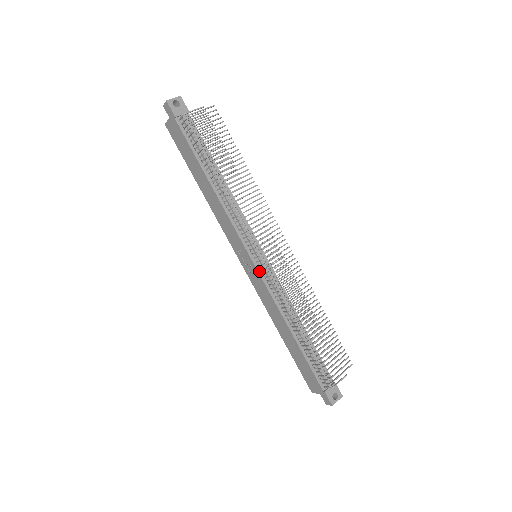
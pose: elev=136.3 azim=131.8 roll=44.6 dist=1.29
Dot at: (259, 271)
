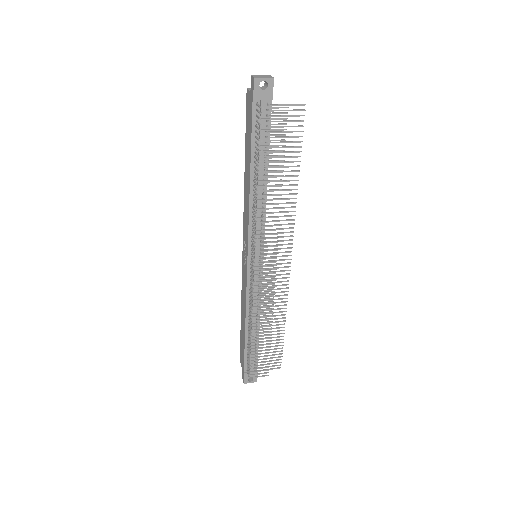
Dot at: (248, 272)
